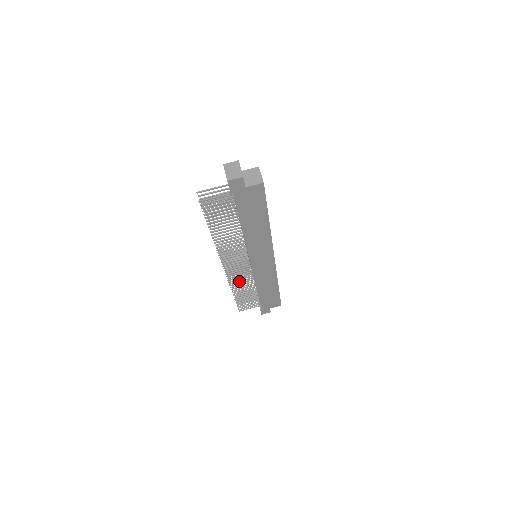
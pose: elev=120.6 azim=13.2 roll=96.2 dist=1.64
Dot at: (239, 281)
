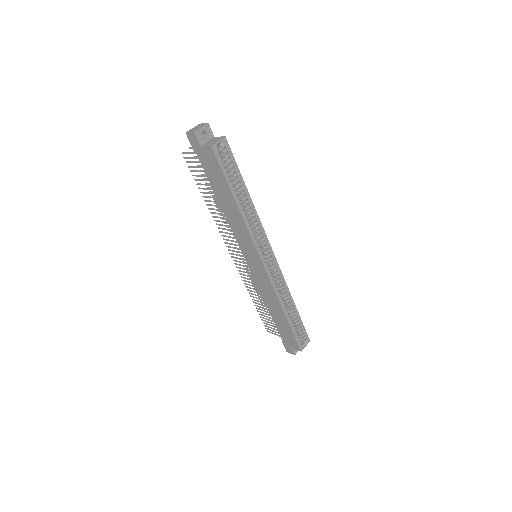
Dot at: (249, 282)
